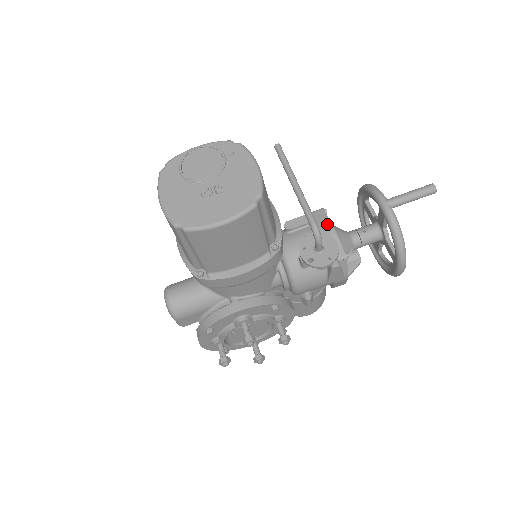
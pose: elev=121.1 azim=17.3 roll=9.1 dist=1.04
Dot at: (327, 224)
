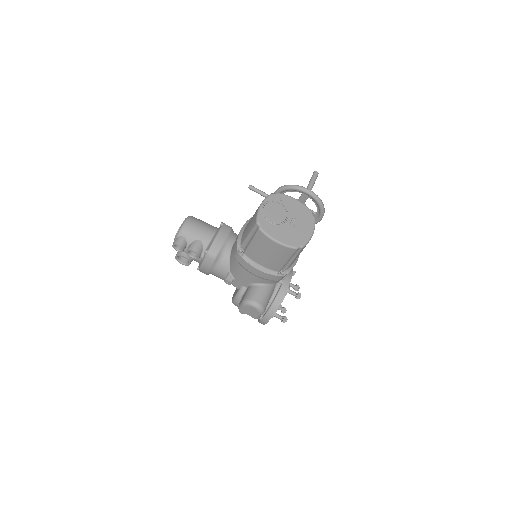
Dot at: occluded
